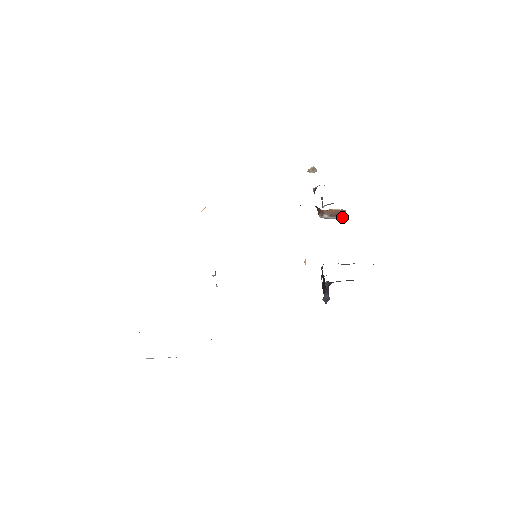
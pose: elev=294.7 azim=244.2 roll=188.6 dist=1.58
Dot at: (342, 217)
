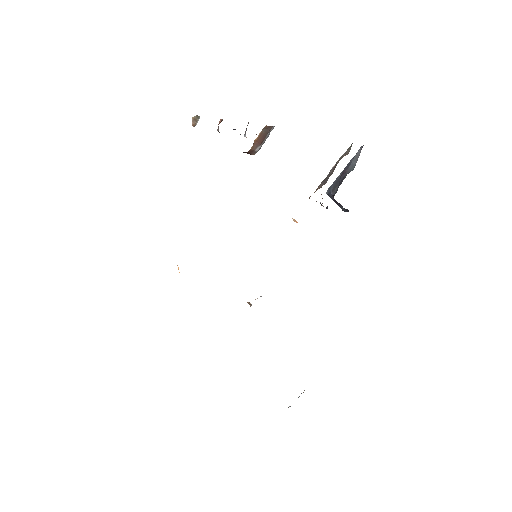
Dot at: (270, 131)
